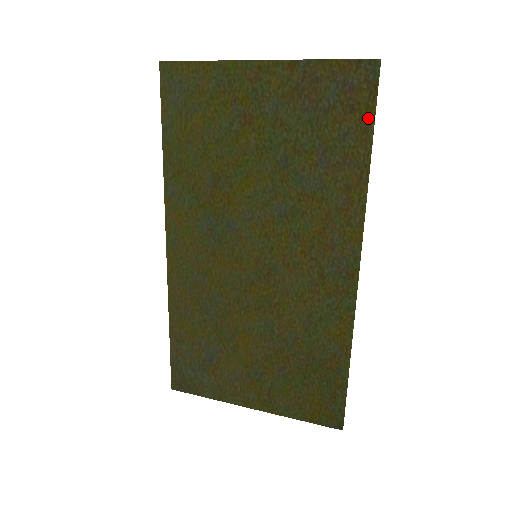
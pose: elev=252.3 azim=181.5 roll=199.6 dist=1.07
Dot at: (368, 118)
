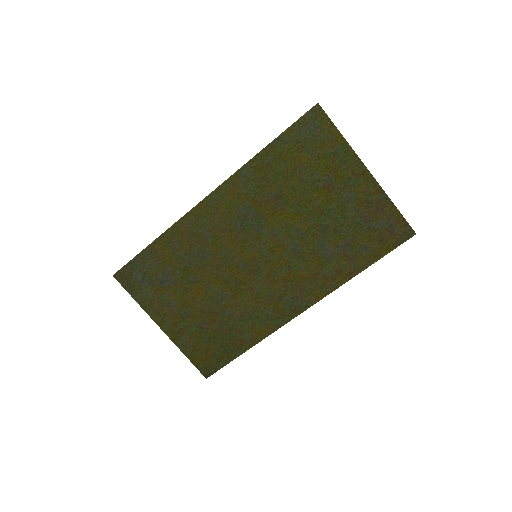
Dot at: (383, 252)
